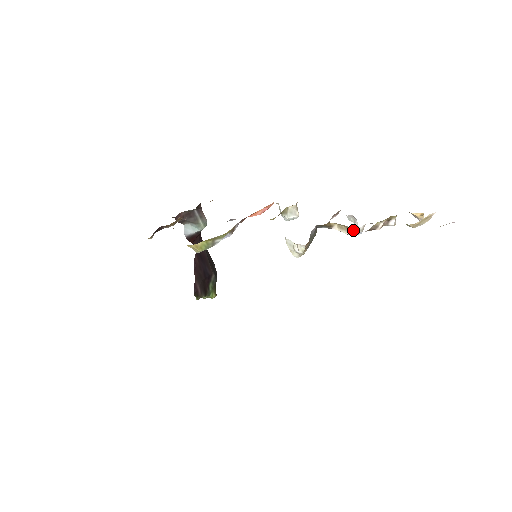
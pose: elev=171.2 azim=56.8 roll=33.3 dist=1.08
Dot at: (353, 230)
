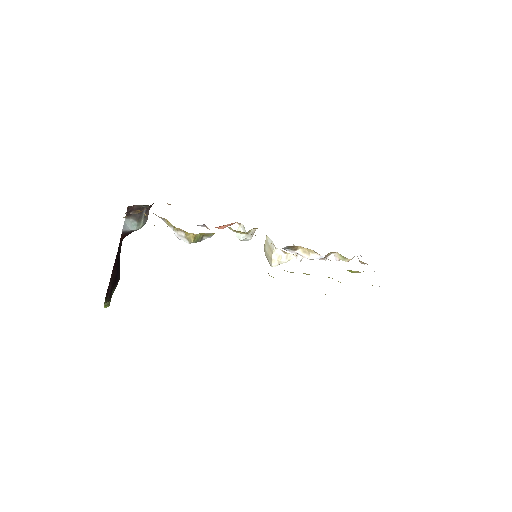
Dot at: (315, 255)
